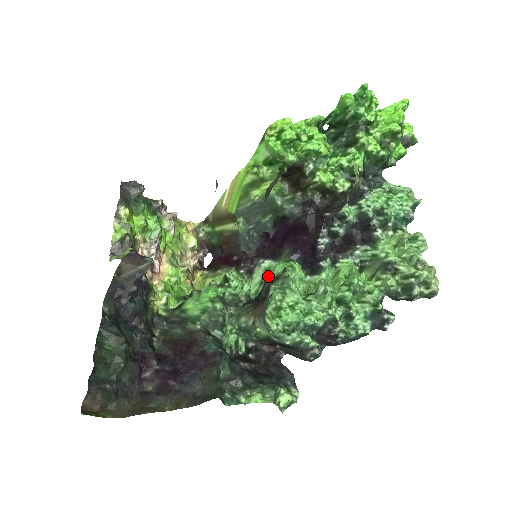
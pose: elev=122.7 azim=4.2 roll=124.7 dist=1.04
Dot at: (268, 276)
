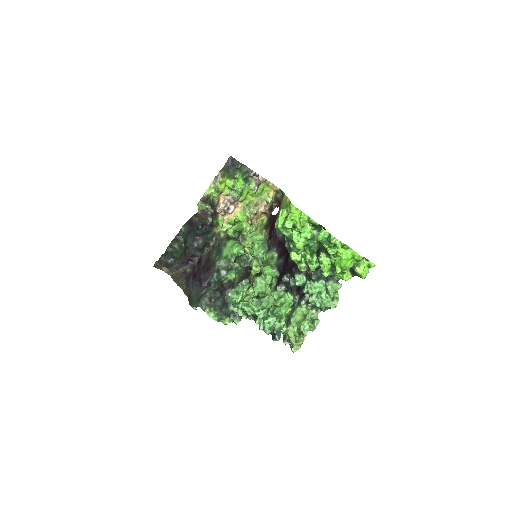
Dot at: (262, 266)
